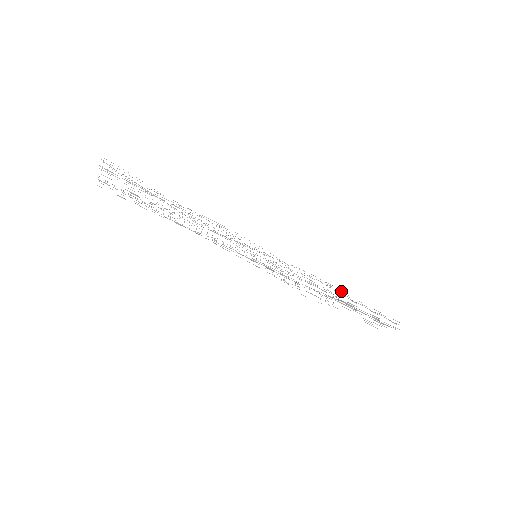
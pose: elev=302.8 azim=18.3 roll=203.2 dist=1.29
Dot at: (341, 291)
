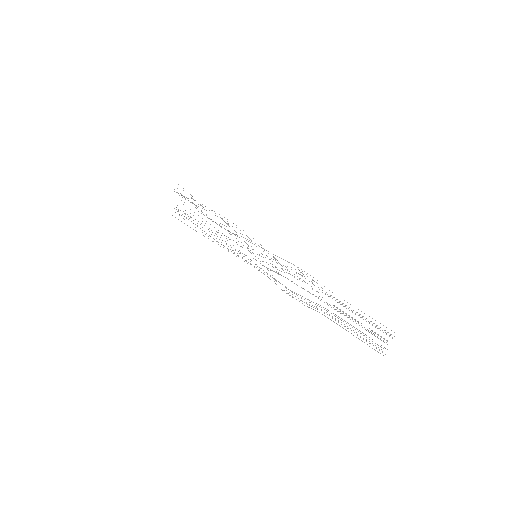
Dot at: occluded
